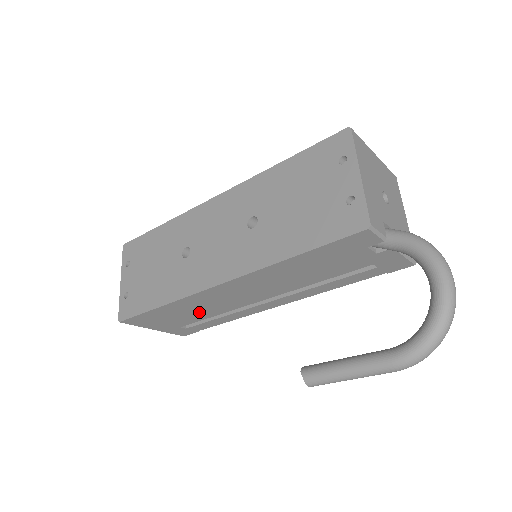
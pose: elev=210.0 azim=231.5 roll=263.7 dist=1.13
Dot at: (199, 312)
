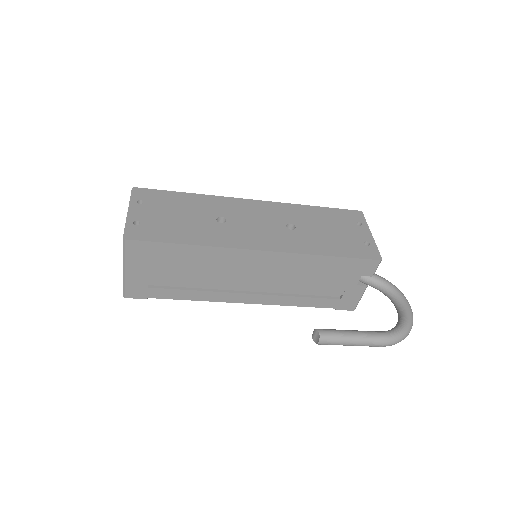
Dot at: (196, 272)
